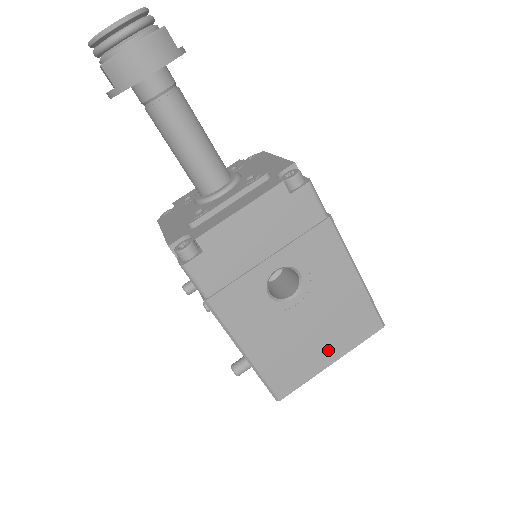
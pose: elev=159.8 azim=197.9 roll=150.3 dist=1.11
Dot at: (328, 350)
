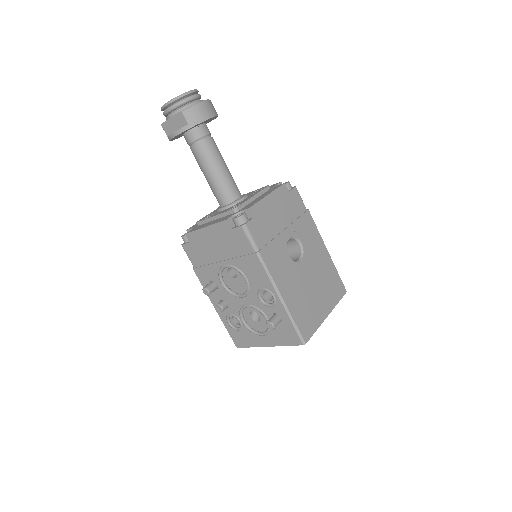
Dot at: (324, 304)
